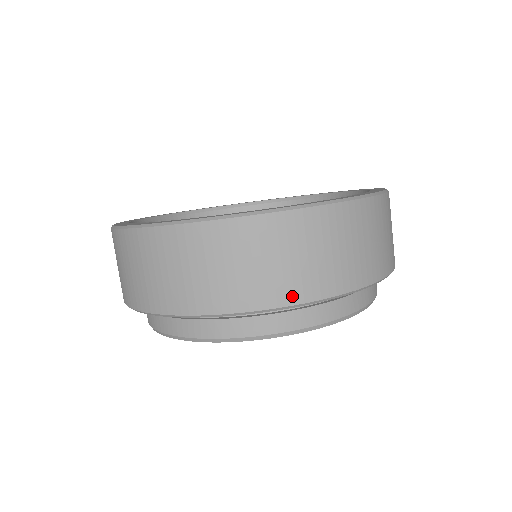
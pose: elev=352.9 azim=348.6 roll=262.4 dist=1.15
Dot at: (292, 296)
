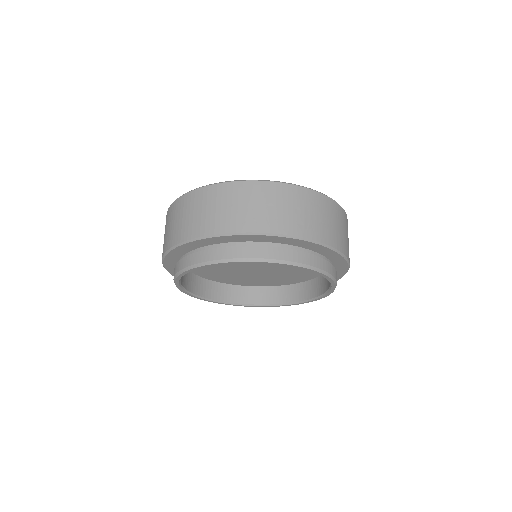
Dot at: (177, 240)
